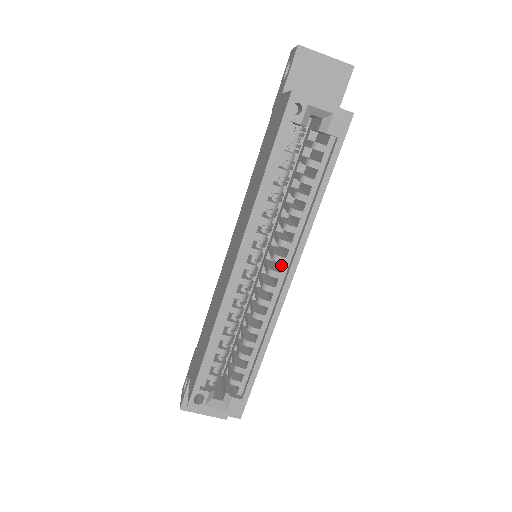
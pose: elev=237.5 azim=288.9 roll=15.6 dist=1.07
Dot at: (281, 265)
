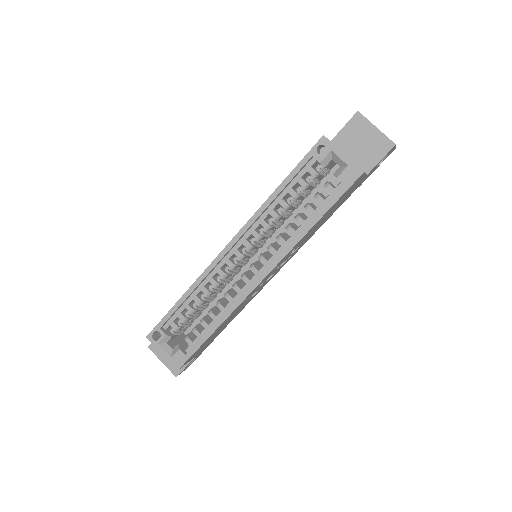
Dot at: (263, 266)
